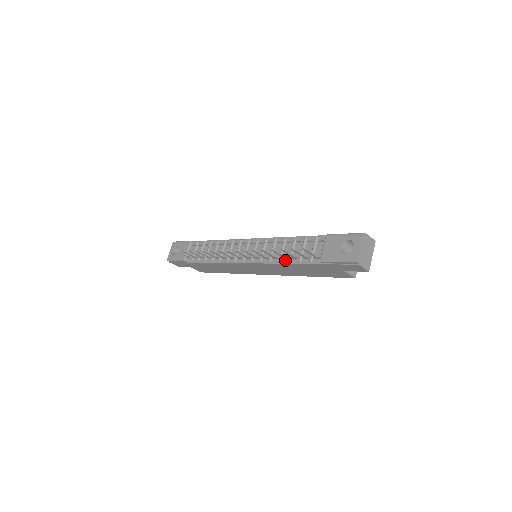
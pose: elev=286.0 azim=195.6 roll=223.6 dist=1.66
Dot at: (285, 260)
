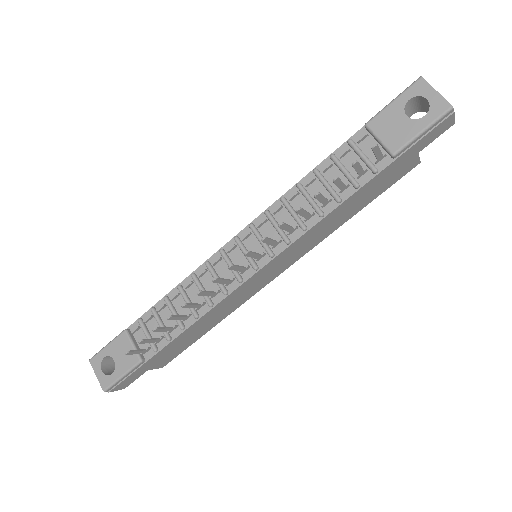
Dot at: (328, 206)
